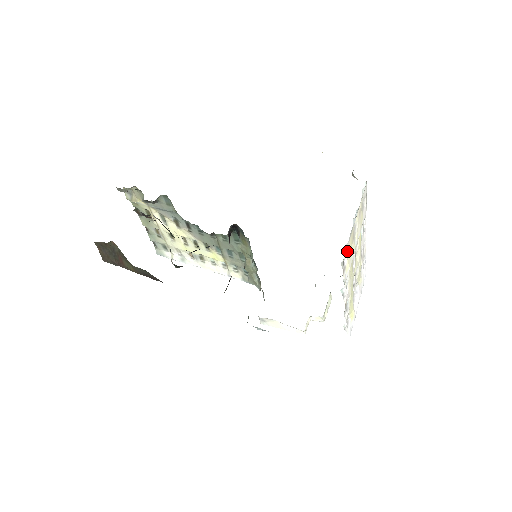
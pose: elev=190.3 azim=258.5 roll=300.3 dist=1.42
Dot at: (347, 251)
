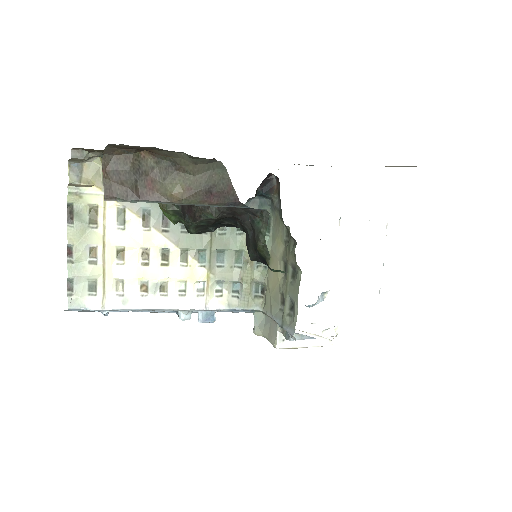
Dot at: occluded
